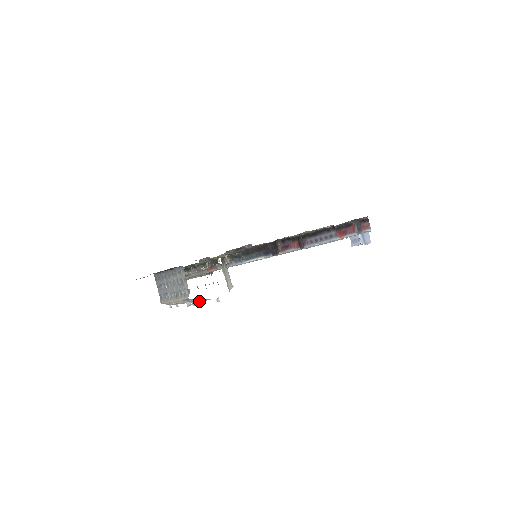
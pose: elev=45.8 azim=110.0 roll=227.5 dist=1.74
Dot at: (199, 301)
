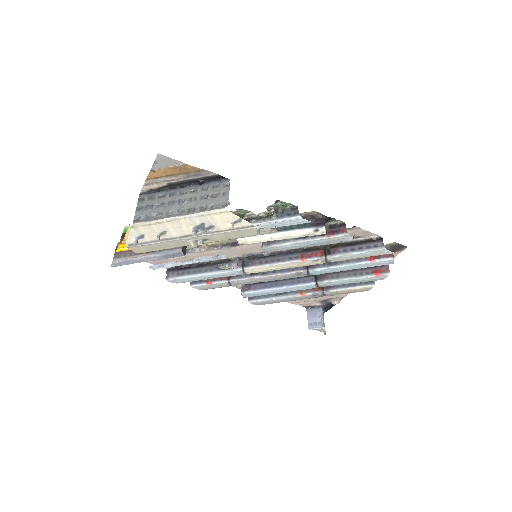
Dot at: (216, 232)
